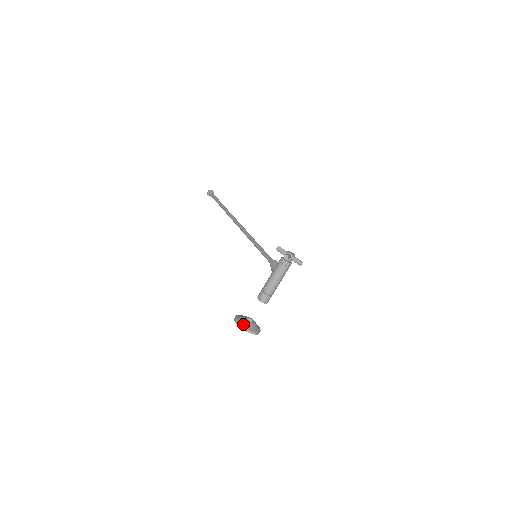
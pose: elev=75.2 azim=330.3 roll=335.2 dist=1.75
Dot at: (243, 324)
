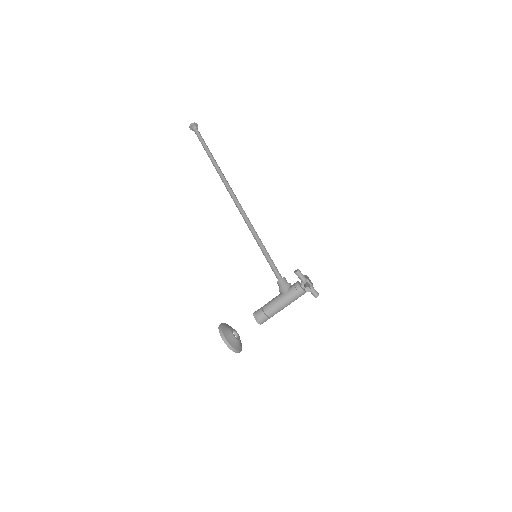
Dot at: (230, 341)
